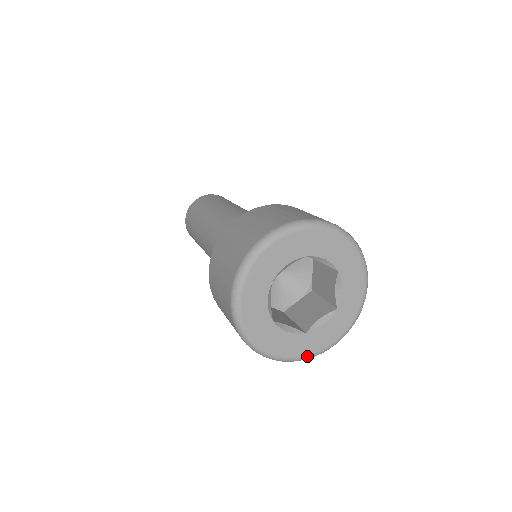
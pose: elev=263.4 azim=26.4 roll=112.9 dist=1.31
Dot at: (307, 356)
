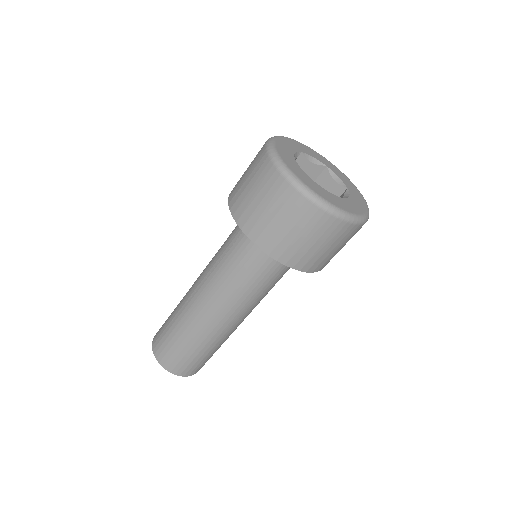
Dot at: (360, 215)
